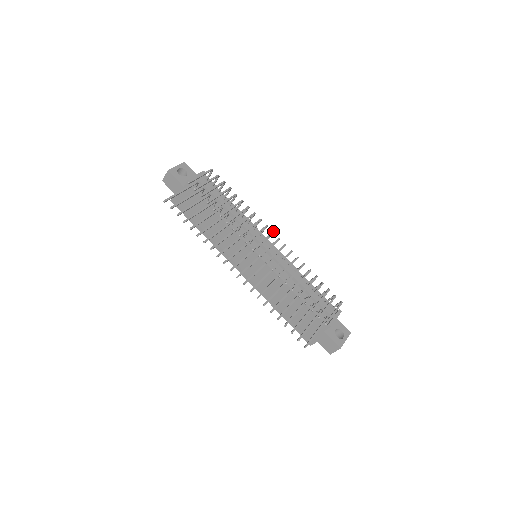
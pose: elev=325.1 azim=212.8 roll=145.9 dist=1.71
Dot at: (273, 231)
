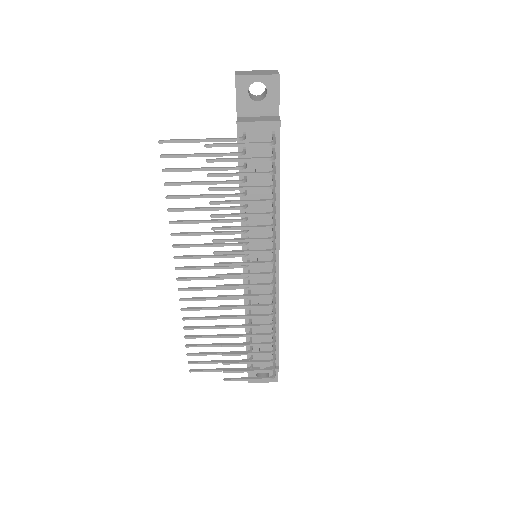
Dot at: (273, 273)
